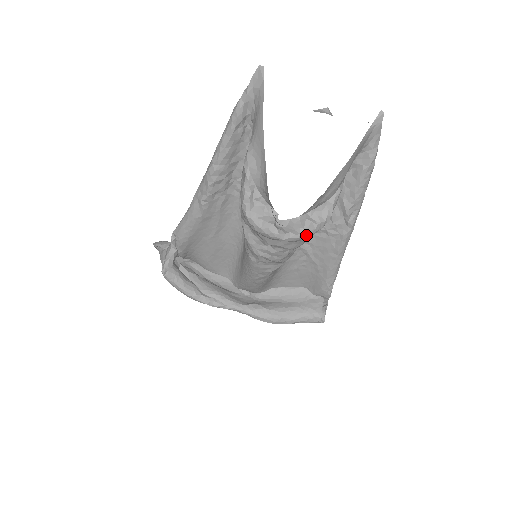
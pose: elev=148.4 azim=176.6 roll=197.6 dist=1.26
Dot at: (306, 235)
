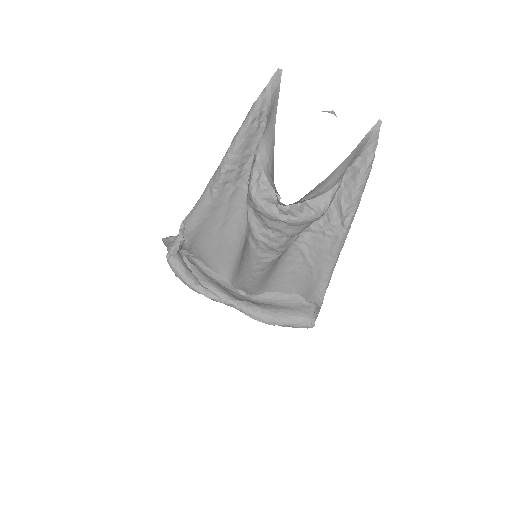
Dot at: (304, 220)
